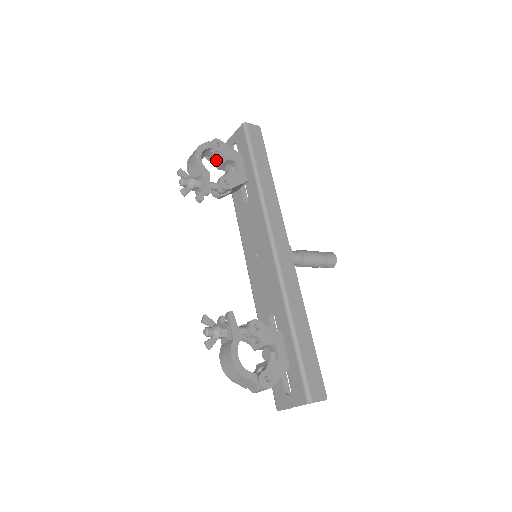
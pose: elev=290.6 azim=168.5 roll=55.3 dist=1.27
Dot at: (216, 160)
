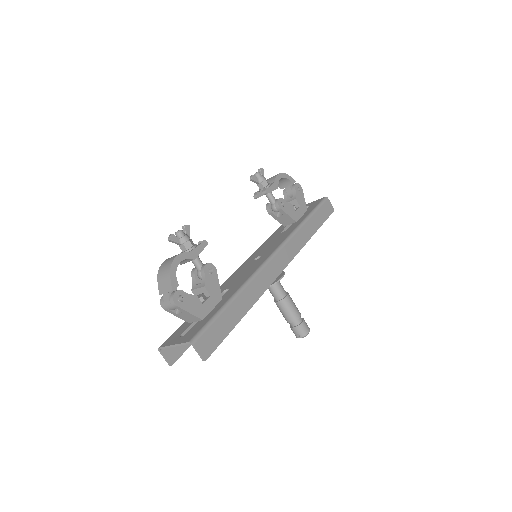
Dot at: (288, 198)
